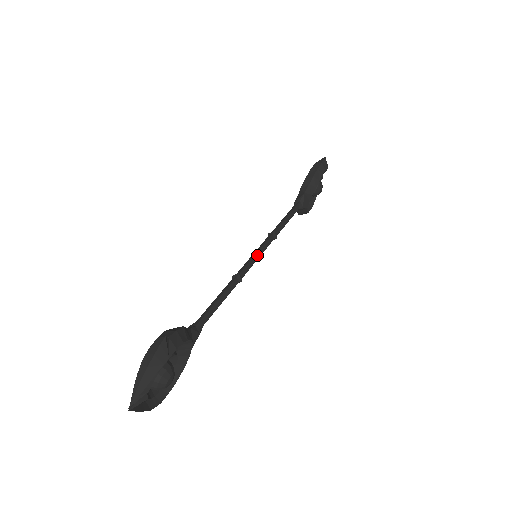
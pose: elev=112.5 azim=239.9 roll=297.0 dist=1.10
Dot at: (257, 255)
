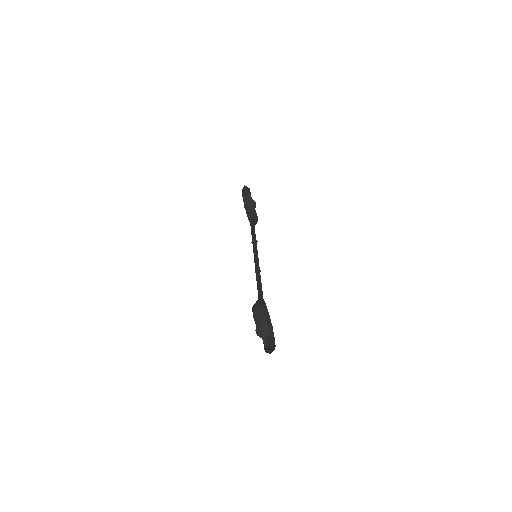
Dot at: (256, 255)
